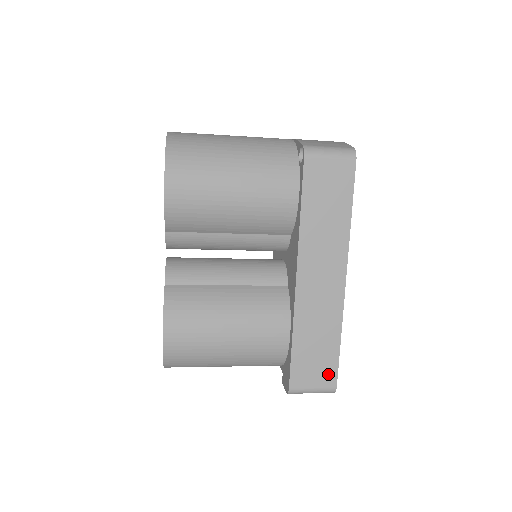
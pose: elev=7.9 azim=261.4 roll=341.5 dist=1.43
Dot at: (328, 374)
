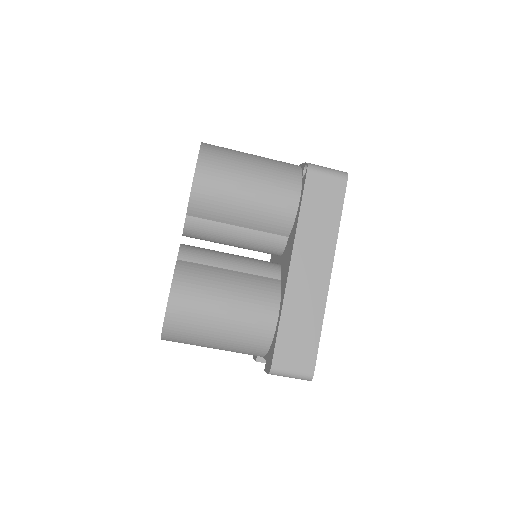
Dot at: (307, 359)
